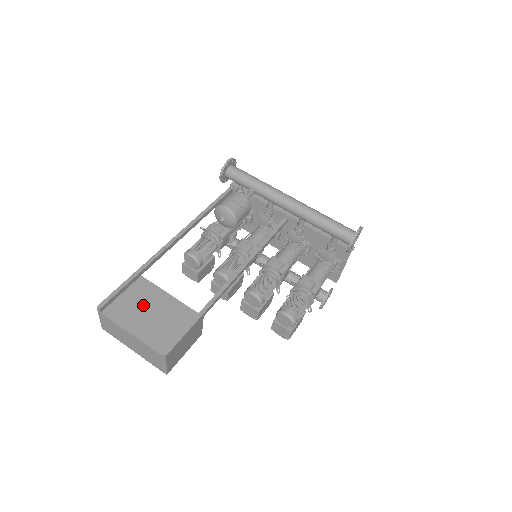
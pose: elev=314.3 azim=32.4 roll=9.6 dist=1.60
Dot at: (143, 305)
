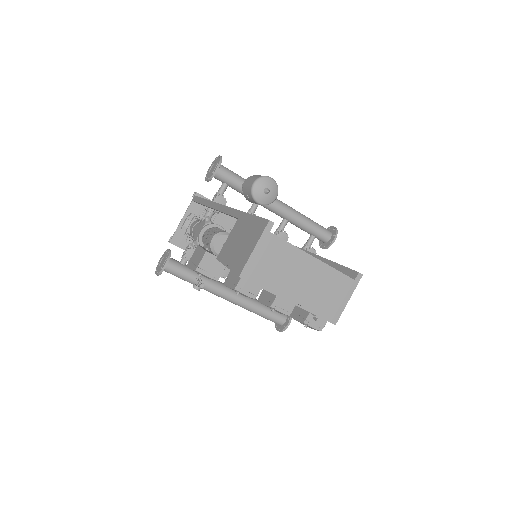
Dot at: occluded
